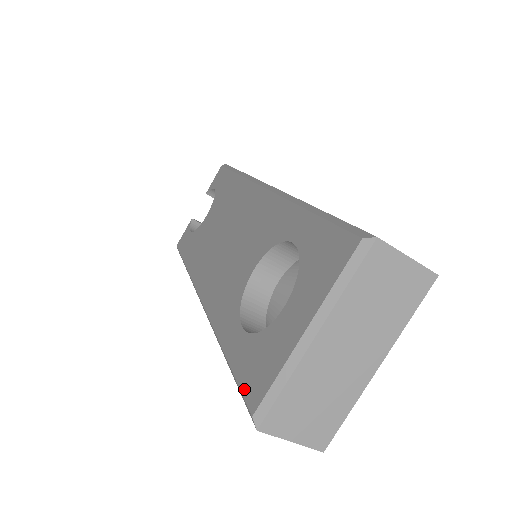
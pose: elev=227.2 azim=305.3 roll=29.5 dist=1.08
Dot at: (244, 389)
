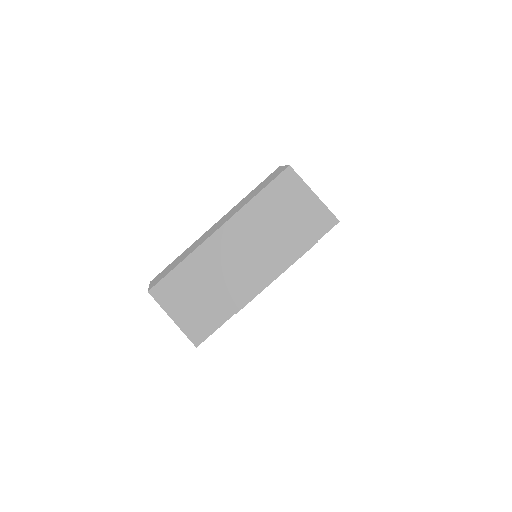
Dot at: occluded
